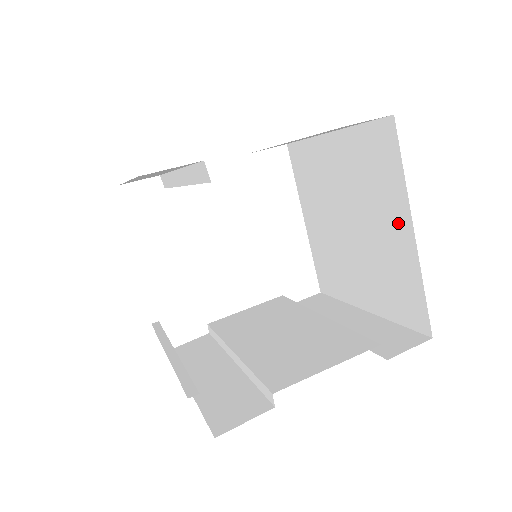
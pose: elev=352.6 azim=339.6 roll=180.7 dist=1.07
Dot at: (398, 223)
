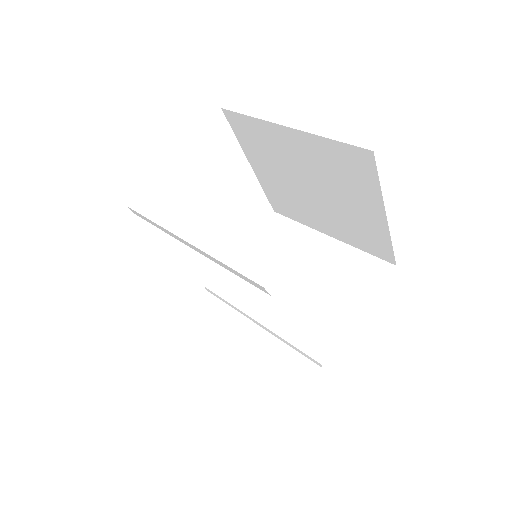
Dot at: (370, 208)
